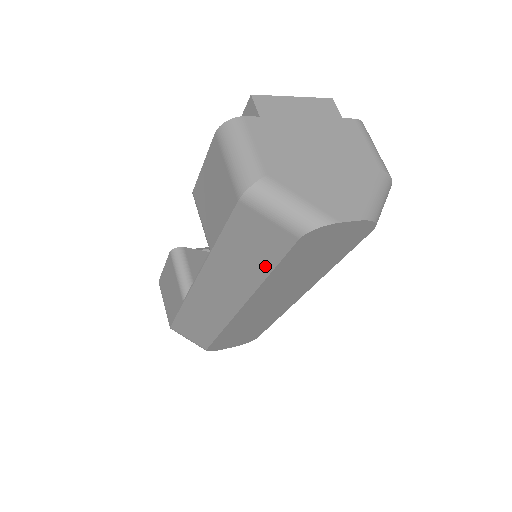
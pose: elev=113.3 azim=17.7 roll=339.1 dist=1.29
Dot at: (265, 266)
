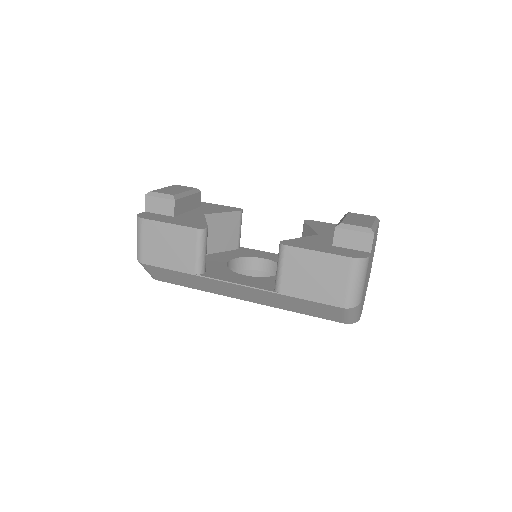
Dot at: (303, 312)
